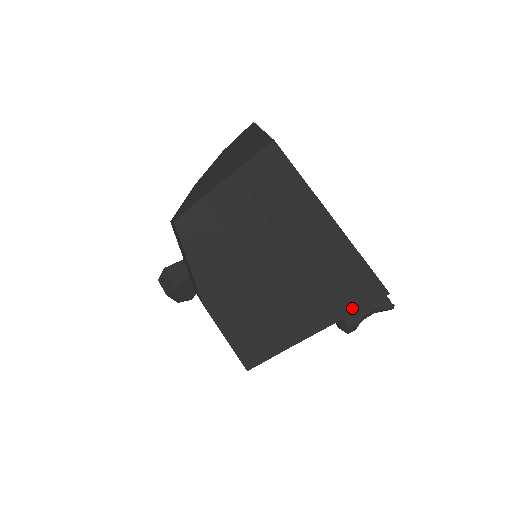
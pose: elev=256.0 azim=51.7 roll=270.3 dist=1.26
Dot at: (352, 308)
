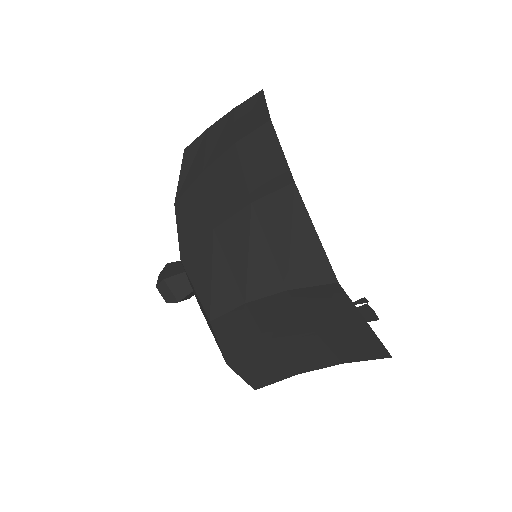
Dot at: (356, 360)
